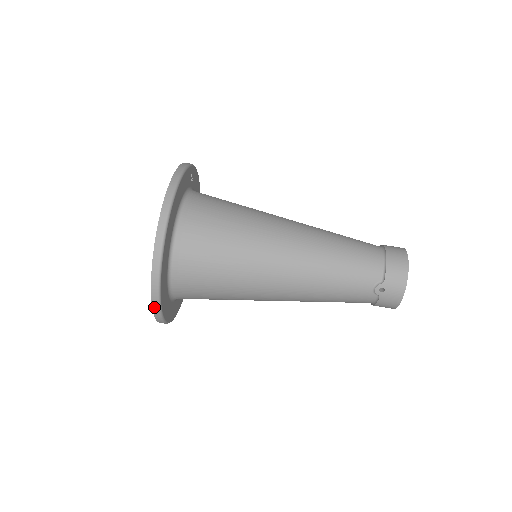
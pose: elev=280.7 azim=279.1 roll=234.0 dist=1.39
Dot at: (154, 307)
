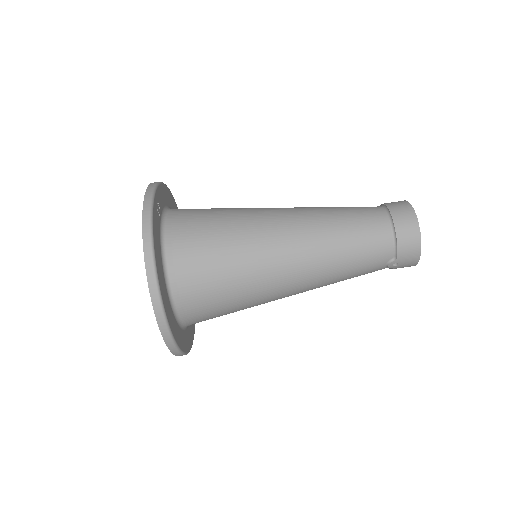
Dot at: occluded
